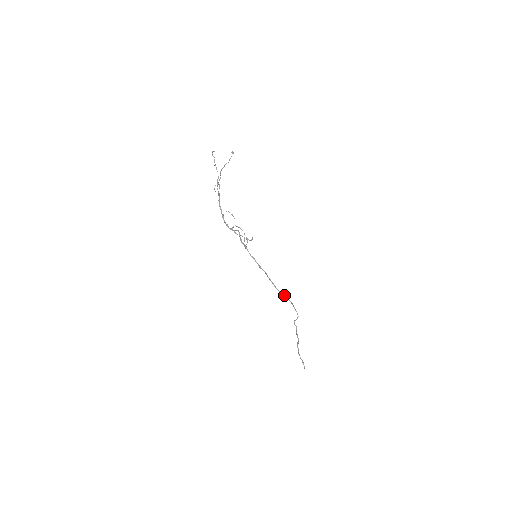
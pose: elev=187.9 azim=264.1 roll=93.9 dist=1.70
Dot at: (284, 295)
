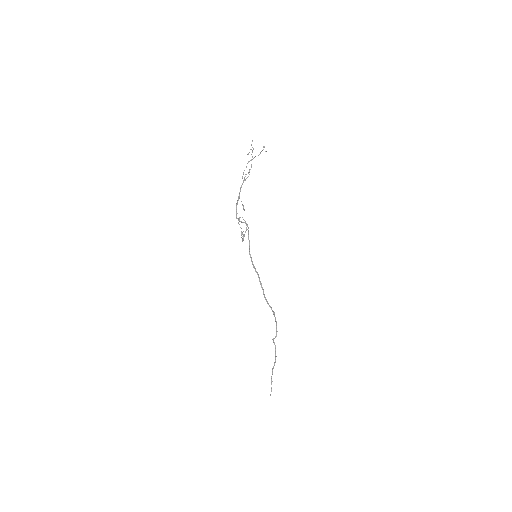
Dot at: (271, 308)
